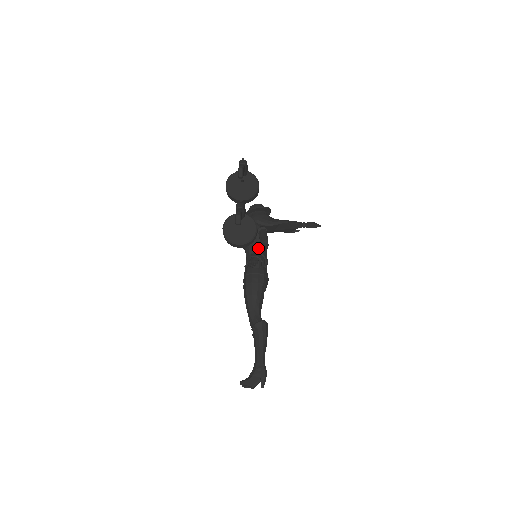
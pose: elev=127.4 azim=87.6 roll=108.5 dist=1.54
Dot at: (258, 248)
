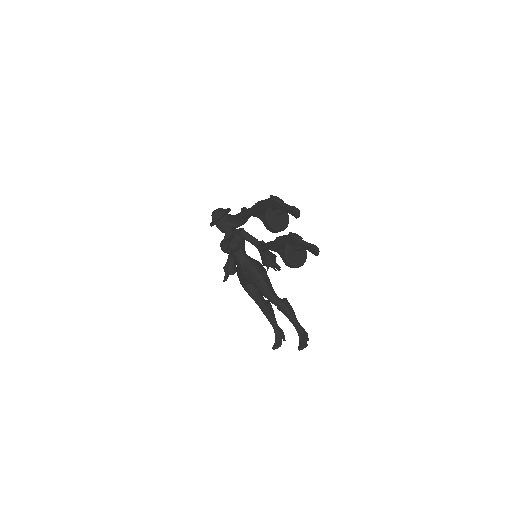
Dot at: occluded
